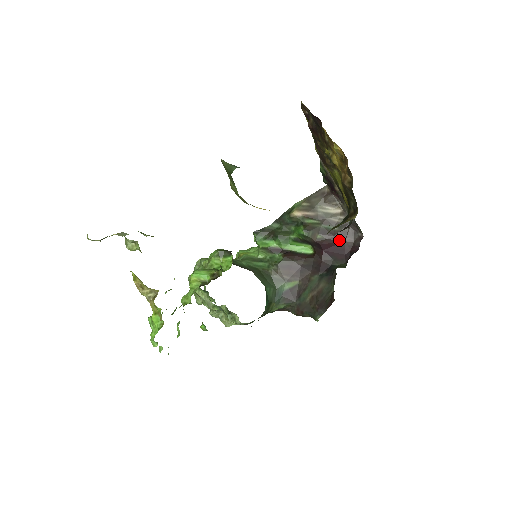
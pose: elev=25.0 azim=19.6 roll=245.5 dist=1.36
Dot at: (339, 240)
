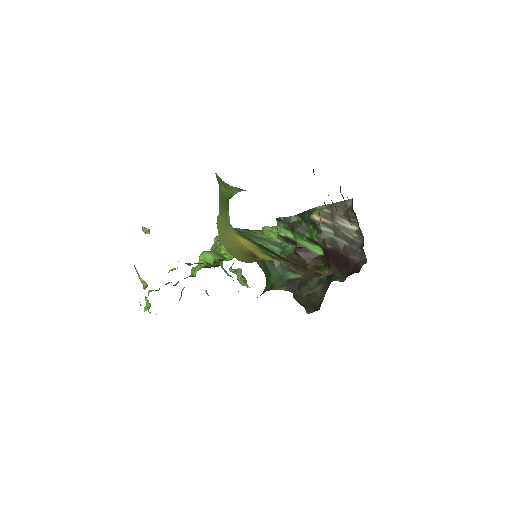
Dot at: occluded
